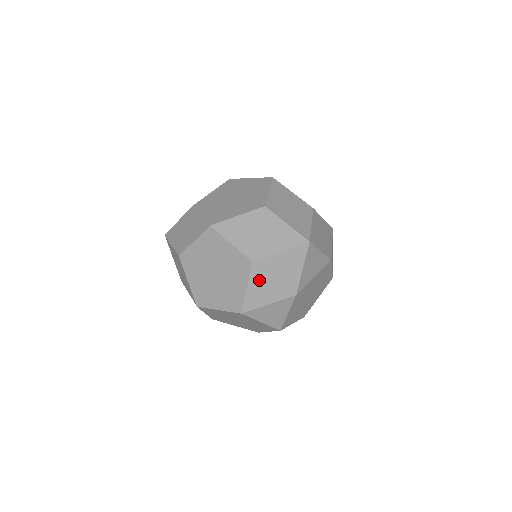
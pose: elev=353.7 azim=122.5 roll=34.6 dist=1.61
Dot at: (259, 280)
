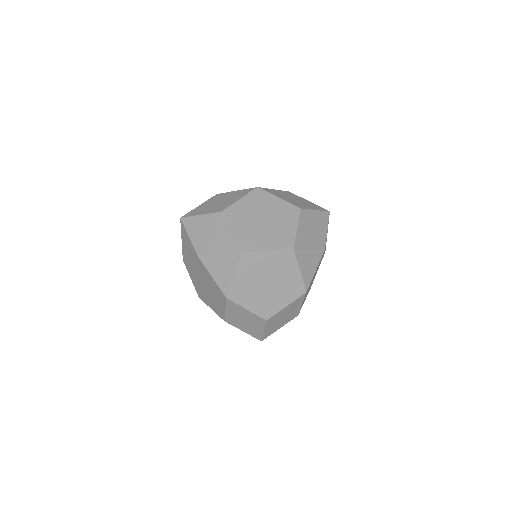
Dot at: (304, 225)
